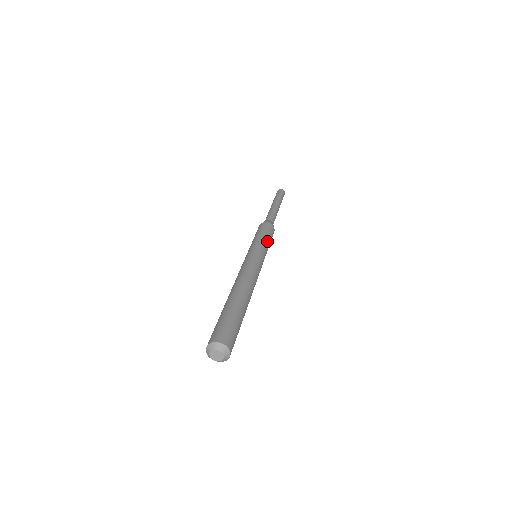
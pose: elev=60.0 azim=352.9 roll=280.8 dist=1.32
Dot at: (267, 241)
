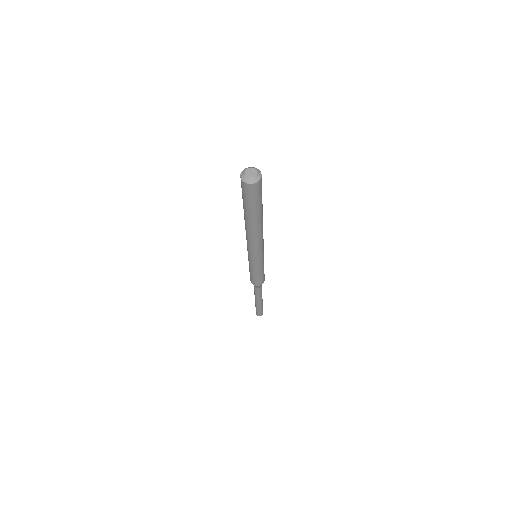
Dot at: occluded
